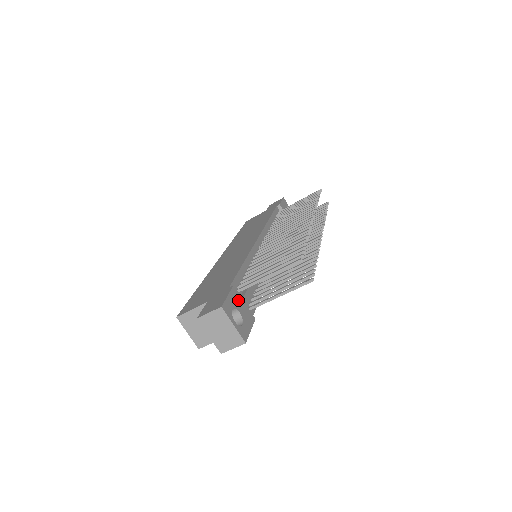
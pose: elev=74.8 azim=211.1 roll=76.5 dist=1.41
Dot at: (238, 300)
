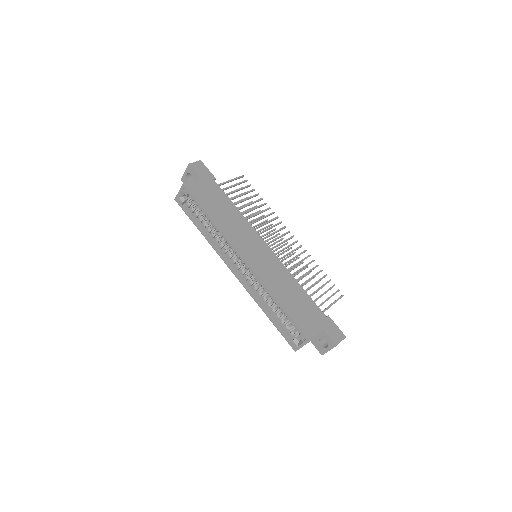
Dot at: occluded
